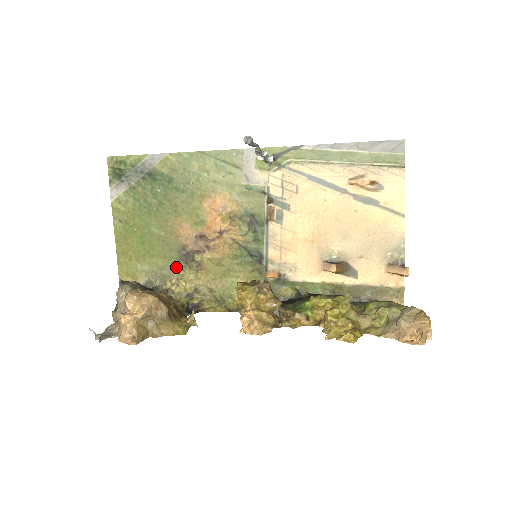
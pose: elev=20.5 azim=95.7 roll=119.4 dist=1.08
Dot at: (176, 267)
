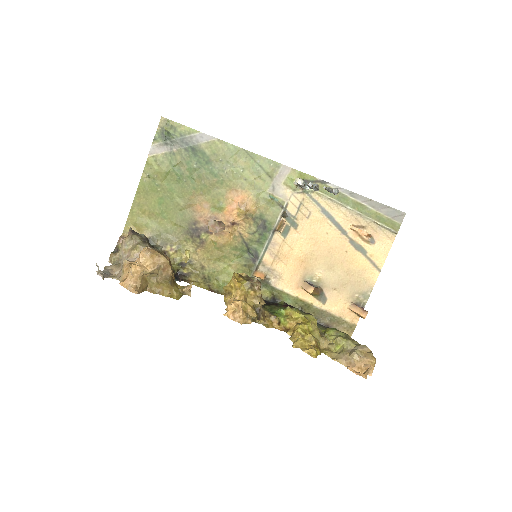
Dot at: (181, 236)
